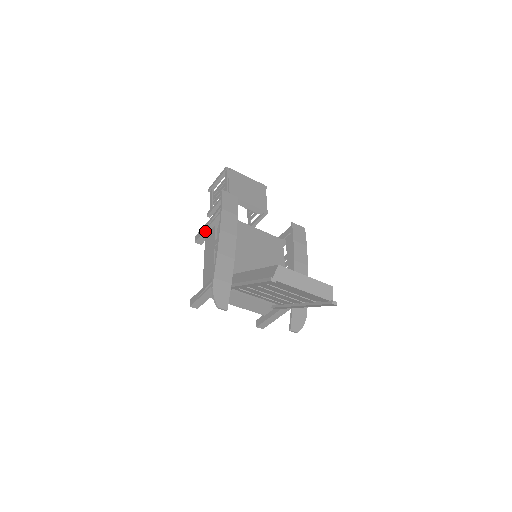
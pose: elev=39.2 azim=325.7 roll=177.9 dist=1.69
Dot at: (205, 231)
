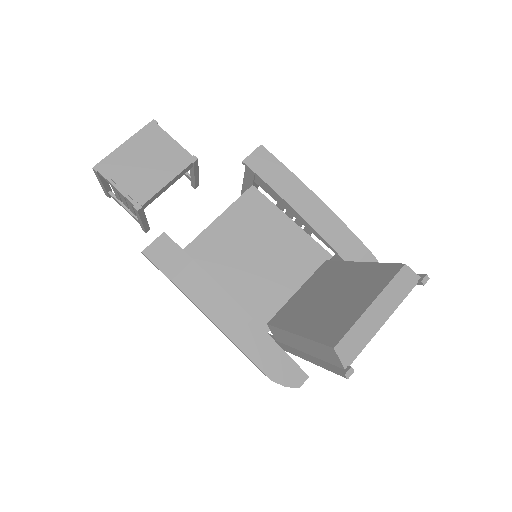
Dot at: occluded
